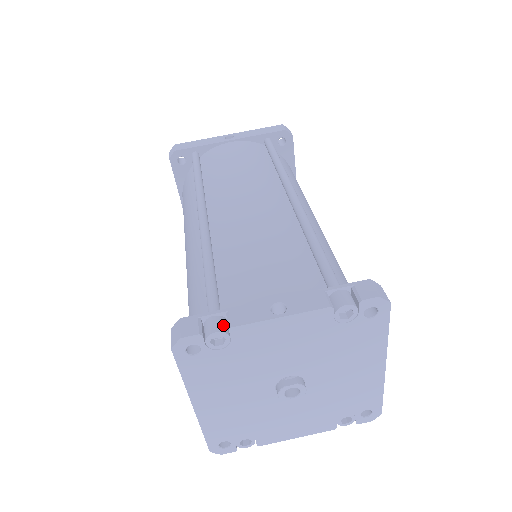
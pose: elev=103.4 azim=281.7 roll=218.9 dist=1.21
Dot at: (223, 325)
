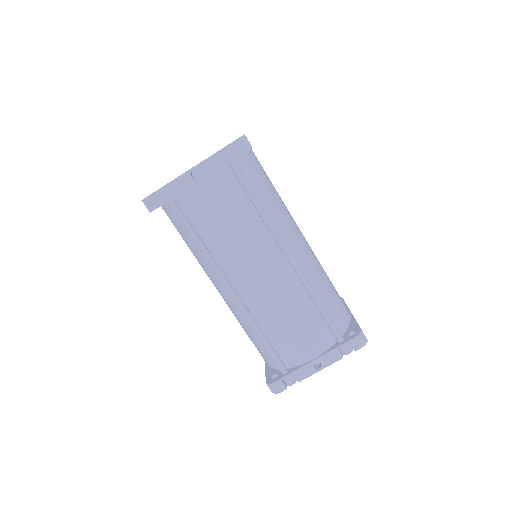
Dot at: (293, 379)
